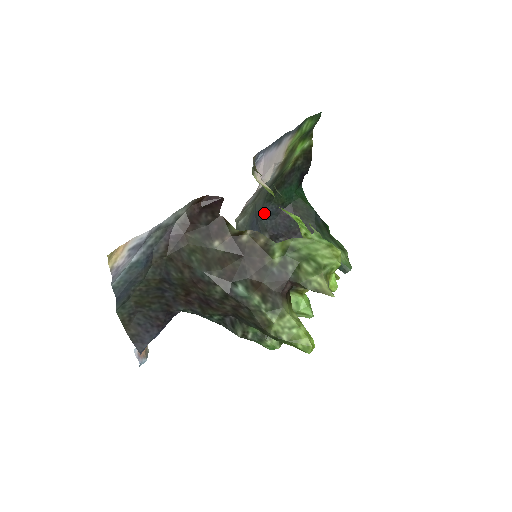
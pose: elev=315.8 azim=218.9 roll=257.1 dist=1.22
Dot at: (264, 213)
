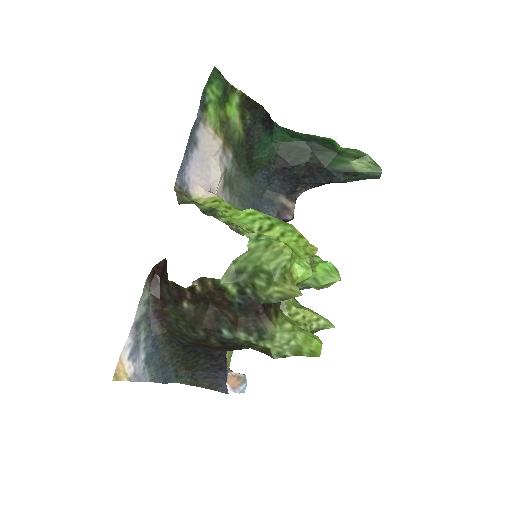
Dot at: (261, 184)
